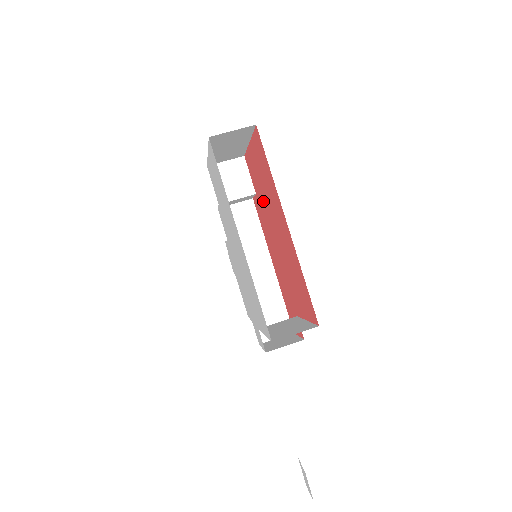
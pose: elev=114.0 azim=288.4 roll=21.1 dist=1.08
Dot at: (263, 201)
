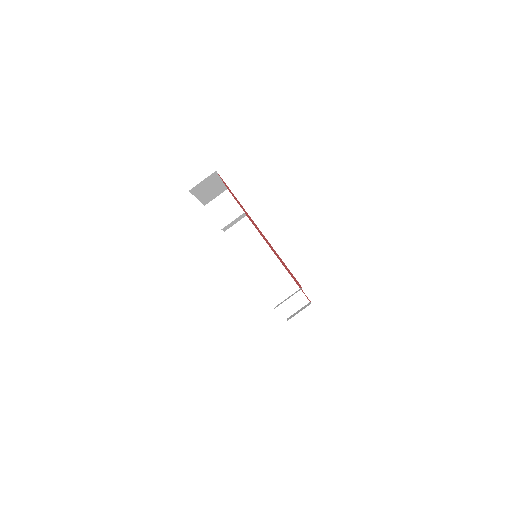
Dot at: occluded
